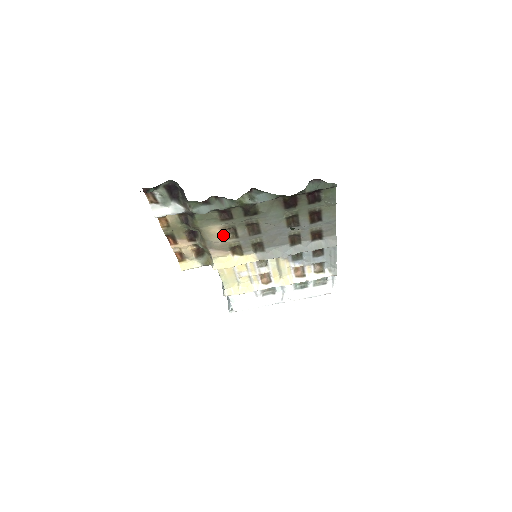
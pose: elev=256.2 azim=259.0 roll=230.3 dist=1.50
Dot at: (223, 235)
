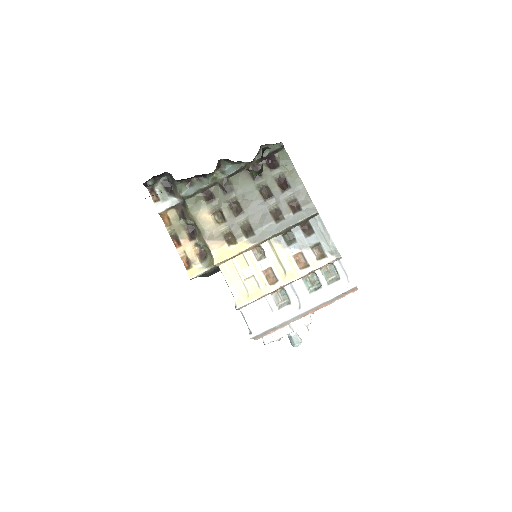
Dot at: (213, 221)
